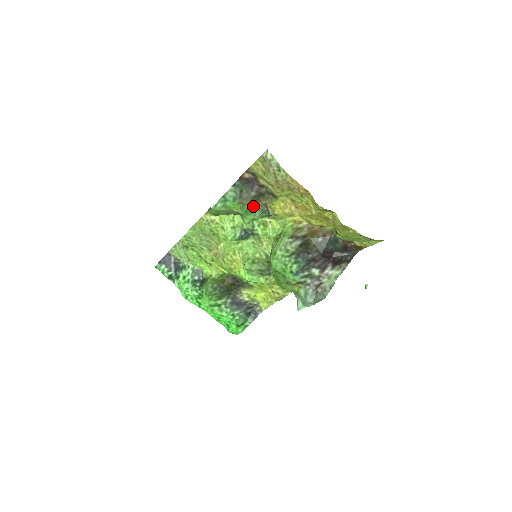
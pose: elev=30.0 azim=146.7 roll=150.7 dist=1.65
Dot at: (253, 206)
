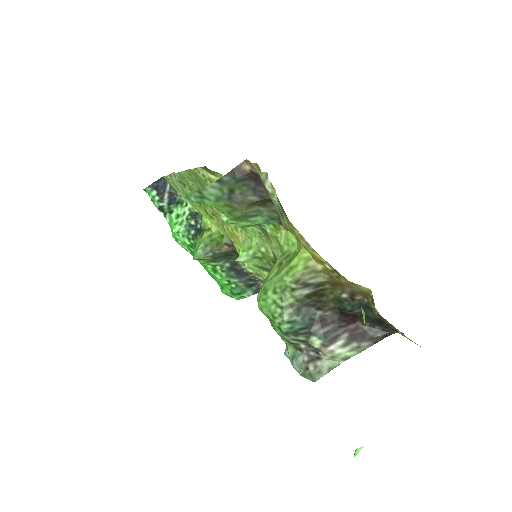
Dot at: (253, 211)
